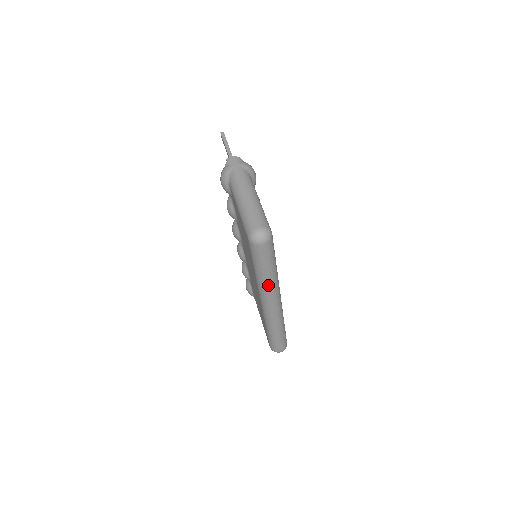
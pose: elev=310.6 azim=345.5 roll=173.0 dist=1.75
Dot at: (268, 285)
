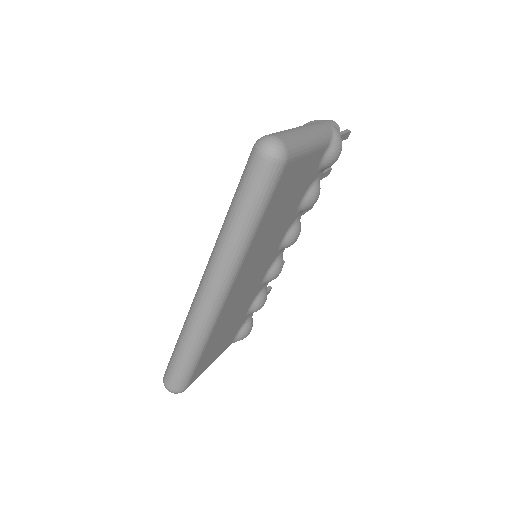
Dot at: (225, 243)
